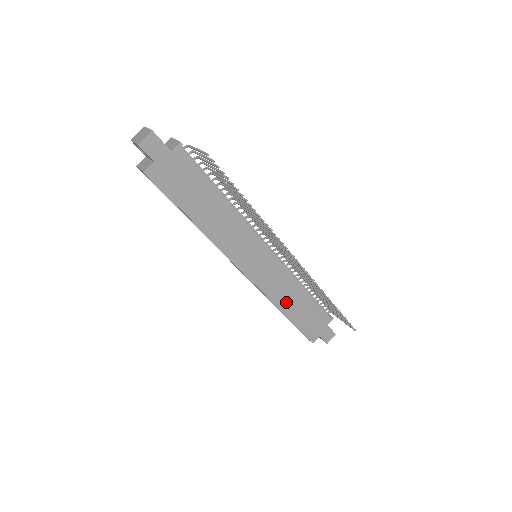
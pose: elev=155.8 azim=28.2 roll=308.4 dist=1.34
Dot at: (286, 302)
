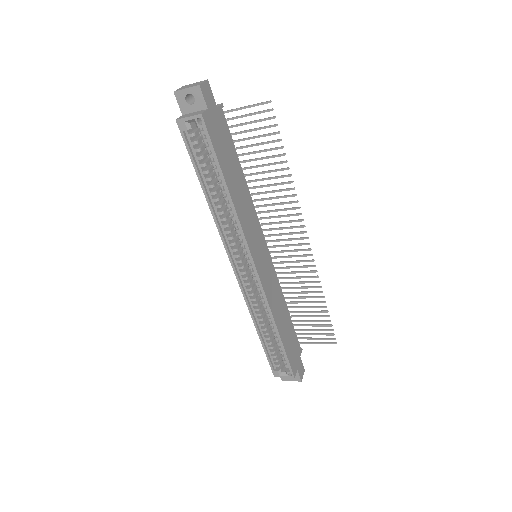
Dot at: (278, 316)
